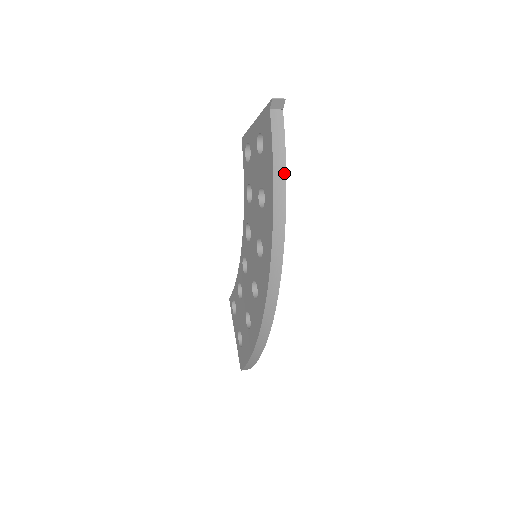
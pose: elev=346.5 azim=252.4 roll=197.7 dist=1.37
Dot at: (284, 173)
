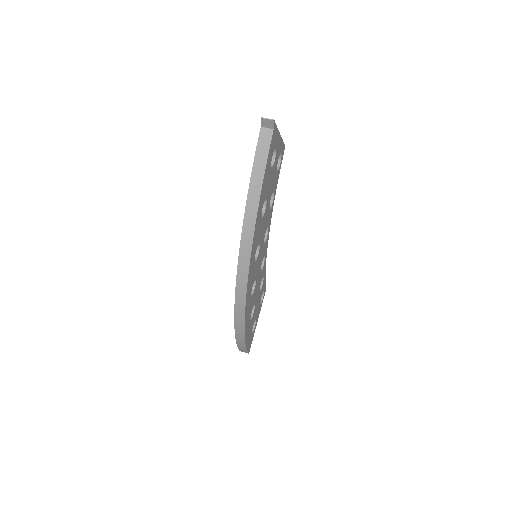
Dot at: (259, 189)
